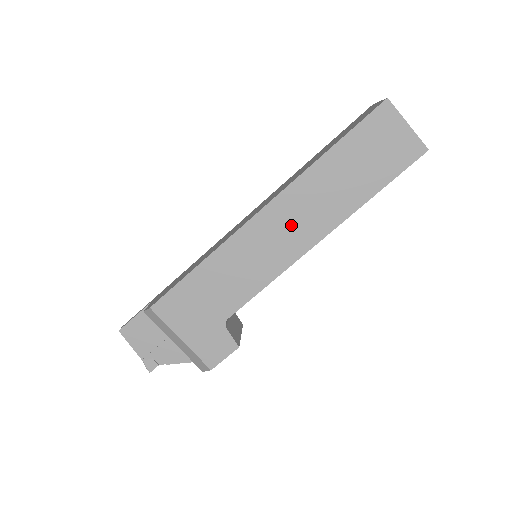
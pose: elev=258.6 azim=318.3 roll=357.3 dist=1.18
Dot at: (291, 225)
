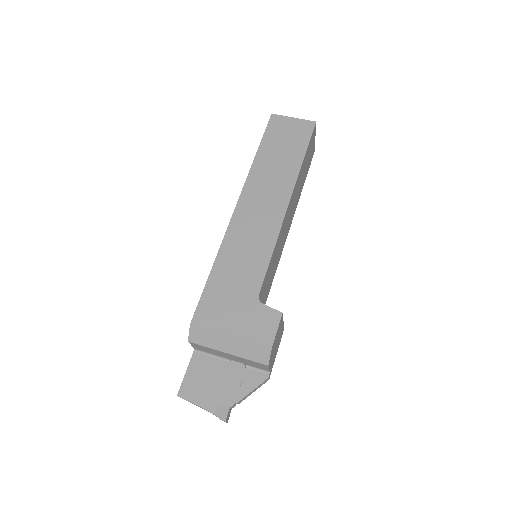
Dot at: (262, 205)
